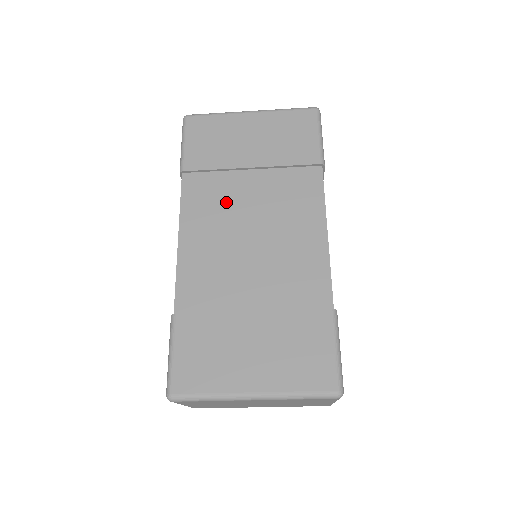
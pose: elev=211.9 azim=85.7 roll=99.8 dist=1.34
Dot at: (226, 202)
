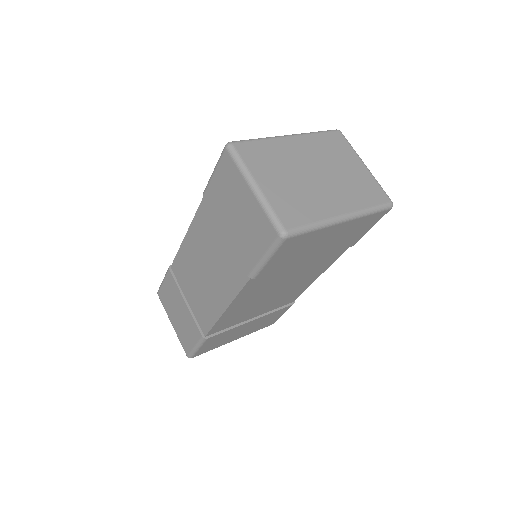
Dot at: (273, 282)
